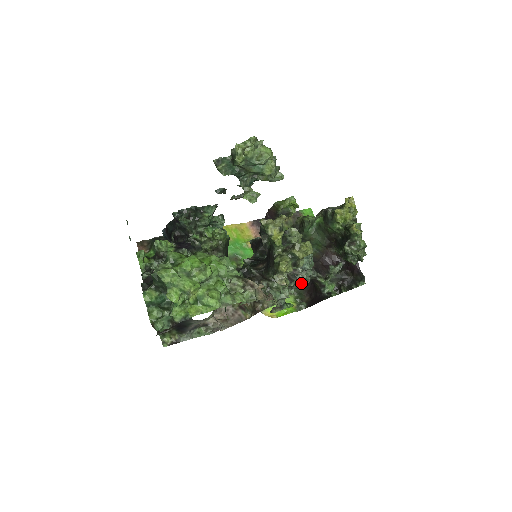
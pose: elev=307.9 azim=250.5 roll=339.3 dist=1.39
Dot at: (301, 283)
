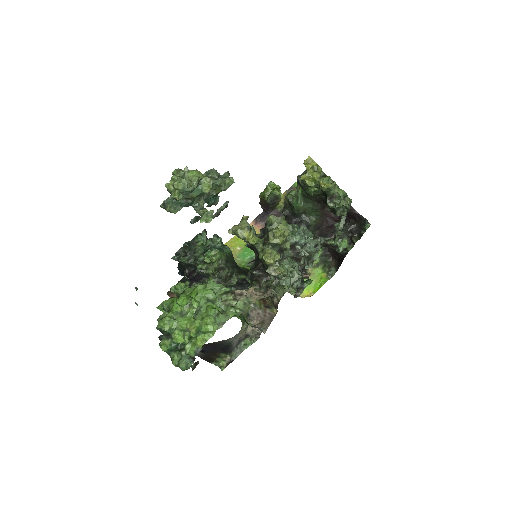
Dot at: (315, 254)
